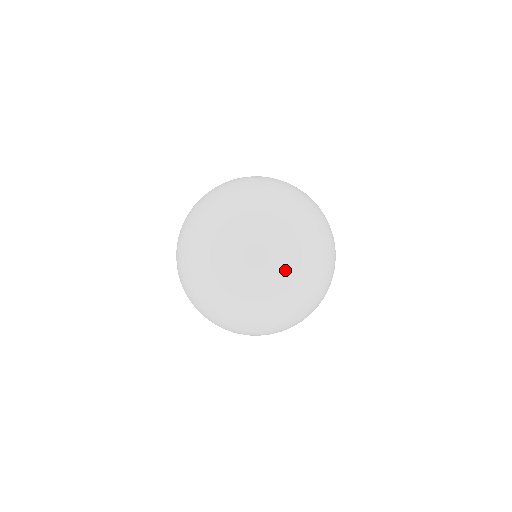
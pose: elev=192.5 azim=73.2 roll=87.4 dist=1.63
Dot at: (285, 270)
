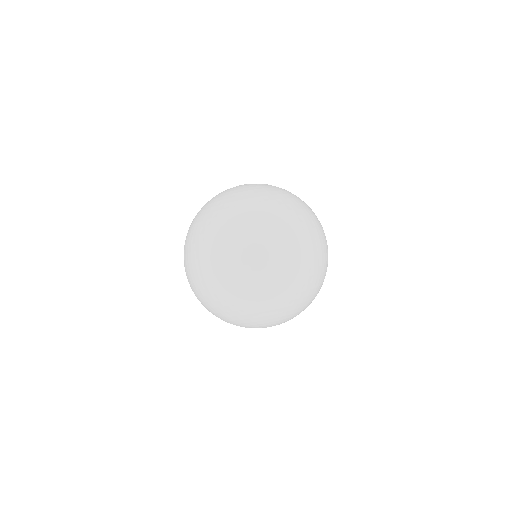
Dot at: occluded
